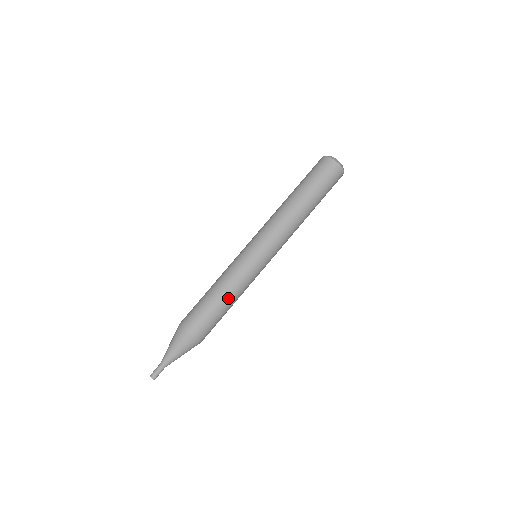
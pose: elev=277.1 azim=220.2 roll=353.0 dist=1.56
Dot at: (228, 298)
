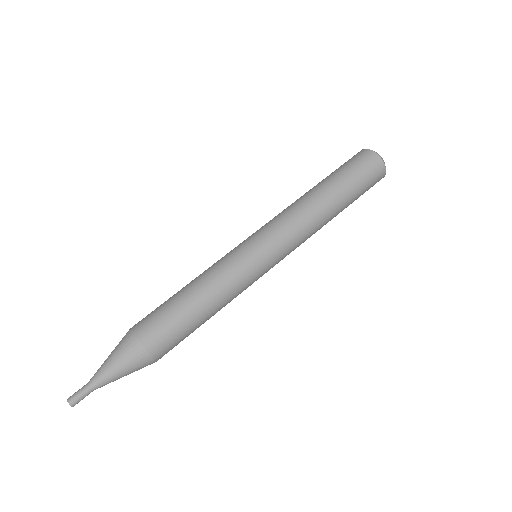
Dot at: (195, 287)
